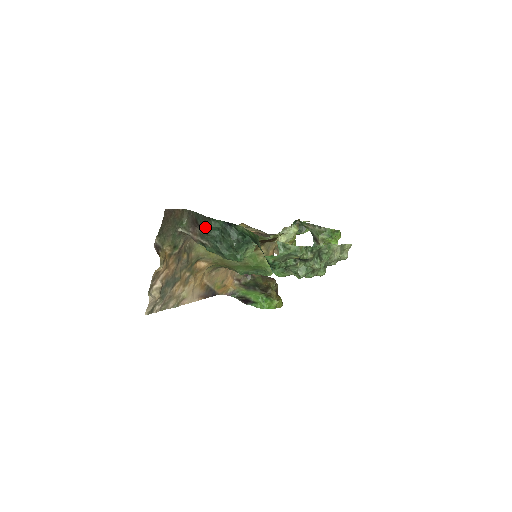
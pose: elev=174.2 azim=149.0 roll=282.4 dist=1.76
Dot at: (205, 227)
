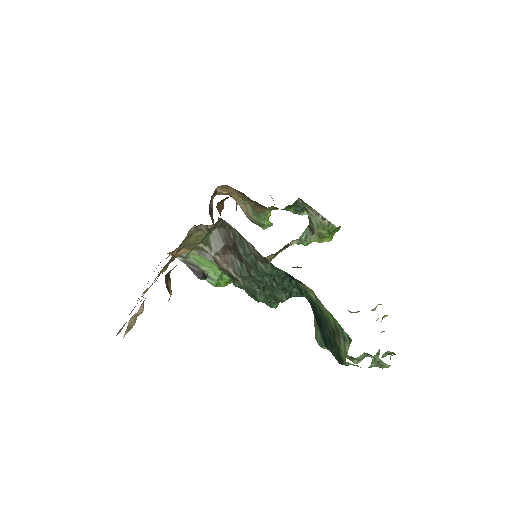
Dot at: (251, 265)
